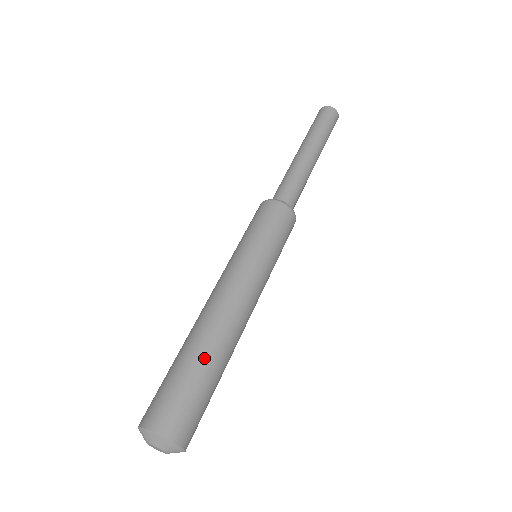
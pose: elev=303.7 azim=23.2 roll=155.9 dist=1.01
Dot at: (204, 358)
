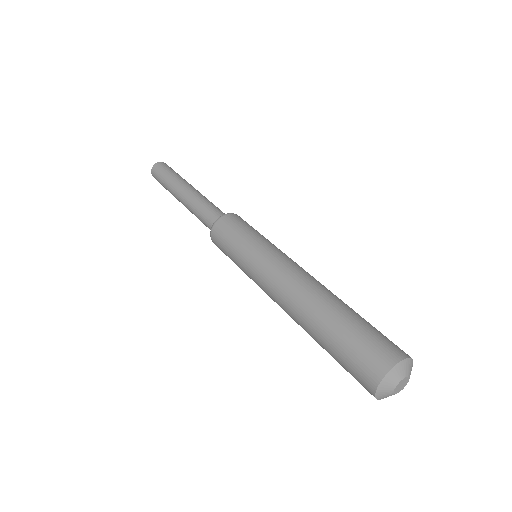
Dot at: (347, 307)
